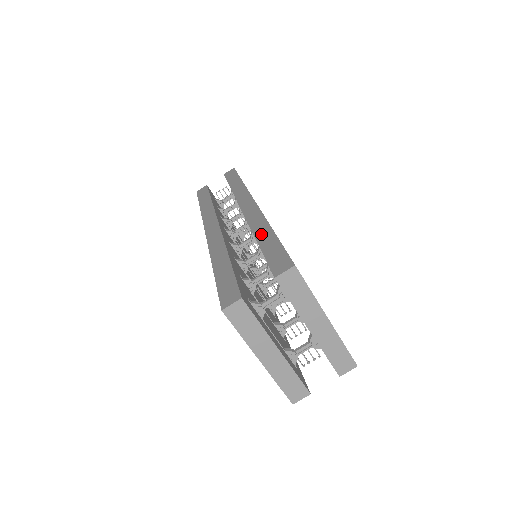
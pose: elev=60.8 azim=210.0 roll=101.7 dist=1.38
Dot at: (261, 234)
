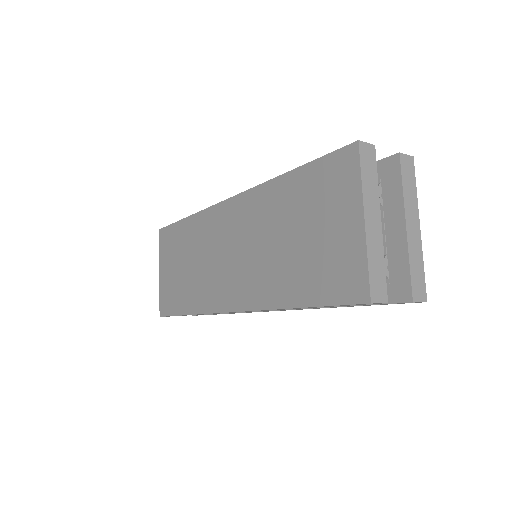
Dot at: occluded
